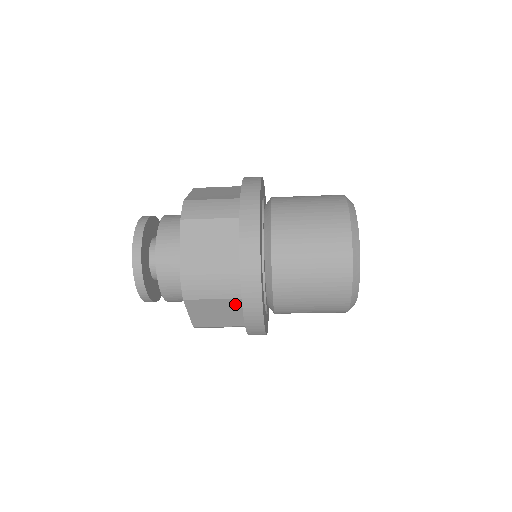
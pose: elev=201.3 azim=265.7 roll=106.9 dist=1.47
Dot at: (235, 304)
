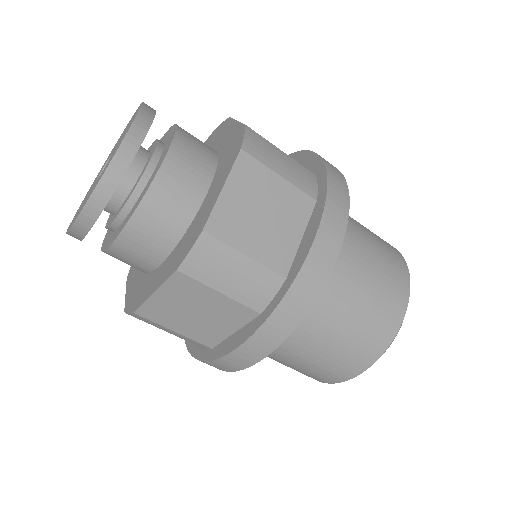
Dot at: (240, 315)
